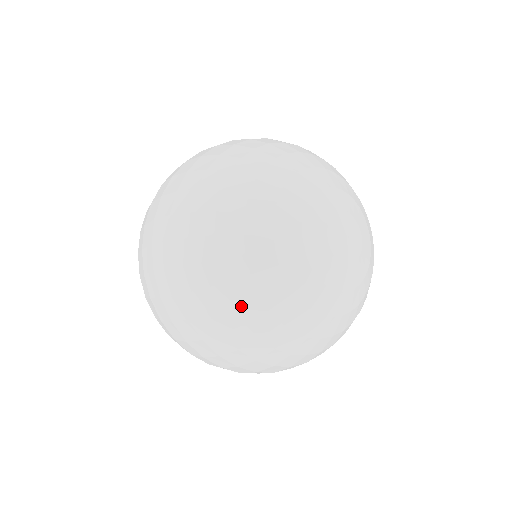
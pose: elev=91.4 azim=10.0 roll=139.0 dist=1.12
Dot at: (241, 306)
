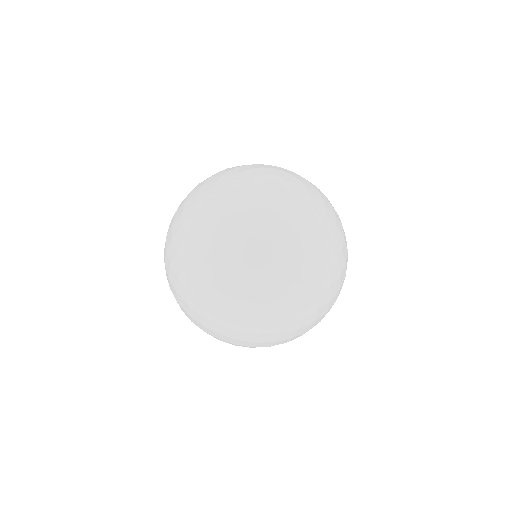
Dot at: (223, 266)
